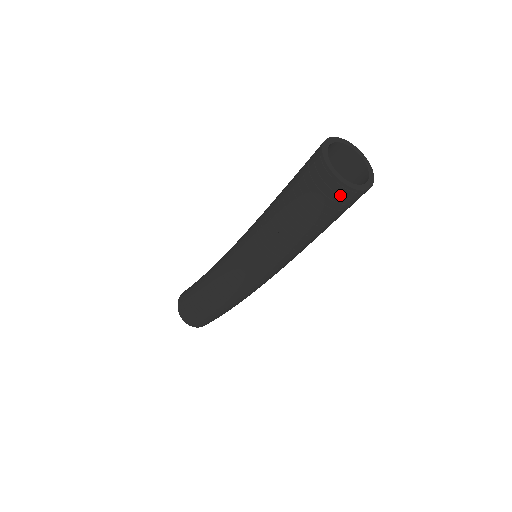
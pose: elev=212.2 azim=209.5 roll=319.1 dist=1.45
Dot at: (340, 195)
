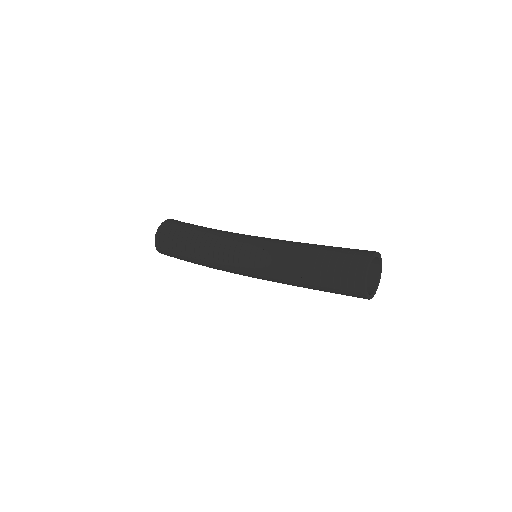
Dot at: (358, 297)
